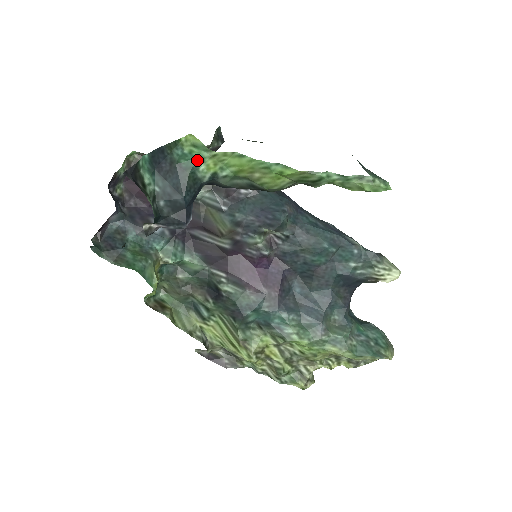
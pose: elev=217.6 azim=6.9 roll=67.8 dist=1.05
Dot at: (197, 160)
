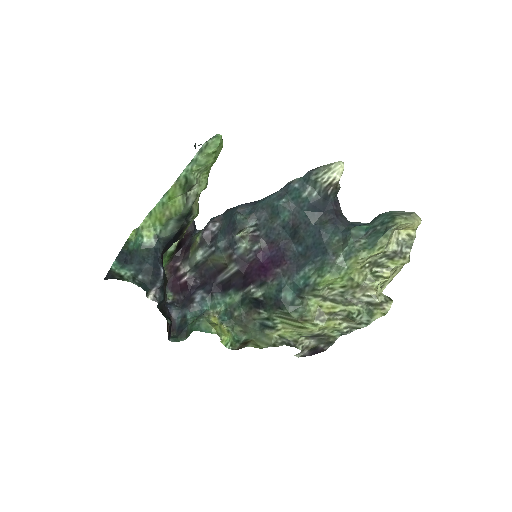
Dot at: (139, 239)
